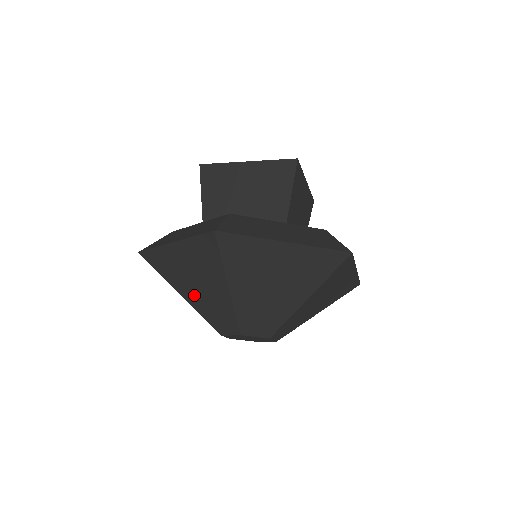
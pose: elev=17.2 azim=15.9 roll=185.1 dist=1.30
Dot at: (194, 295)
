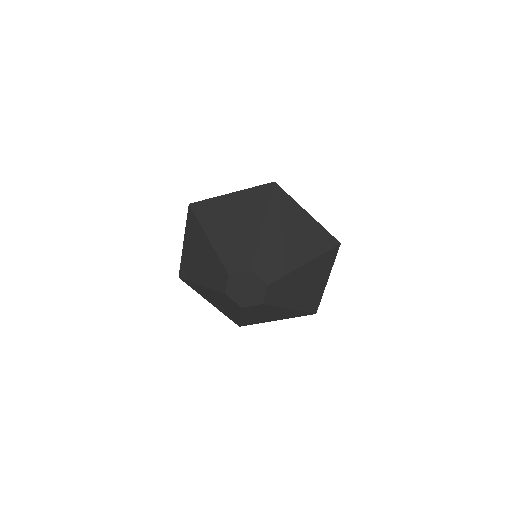
Dot at: (204, 274)
